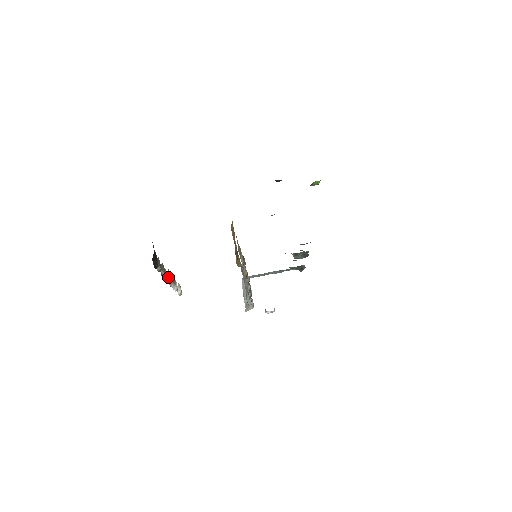
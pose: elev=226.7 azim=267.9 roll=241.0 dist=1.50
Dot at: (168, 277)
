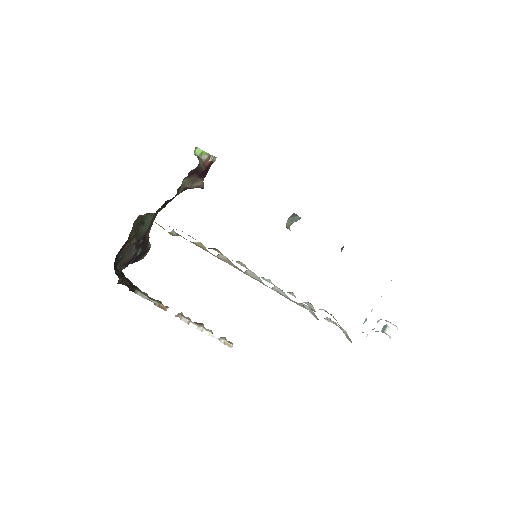
Dot at: (178, 315)
